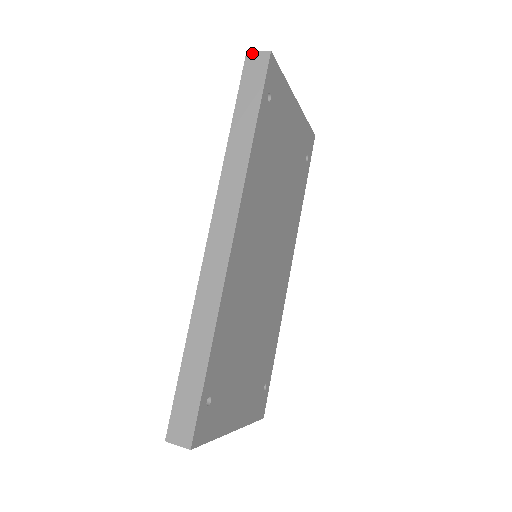
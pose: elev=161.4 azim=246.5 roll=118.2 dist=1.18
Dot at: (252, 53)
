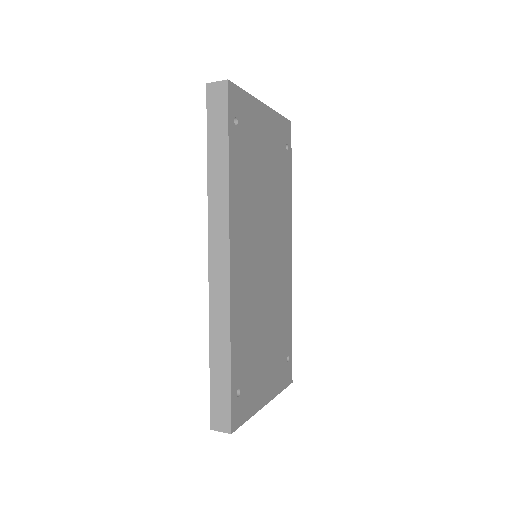
Dot at: (211, 84)
